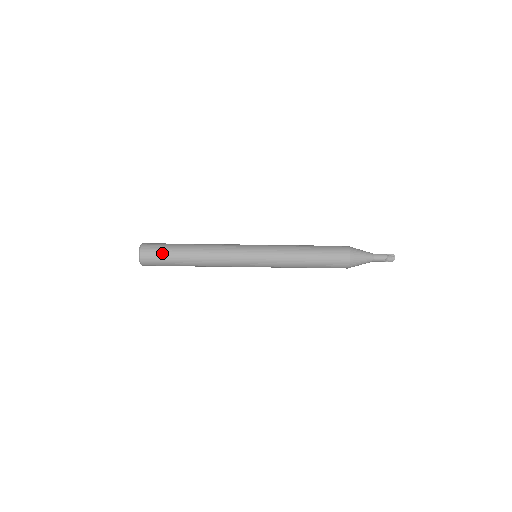
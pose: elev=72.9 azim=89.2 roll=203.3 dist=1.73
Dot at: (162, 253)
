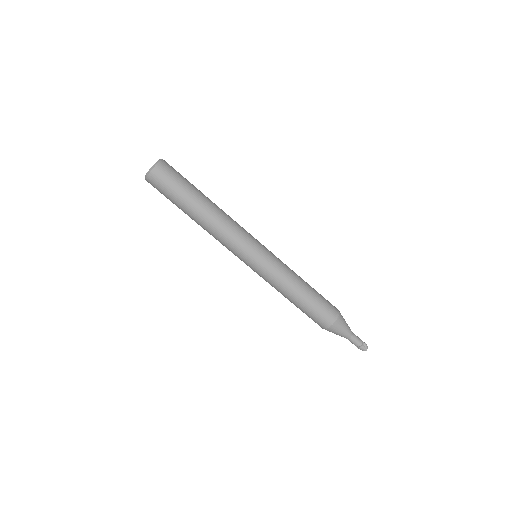
Dot at: (171, 190)
